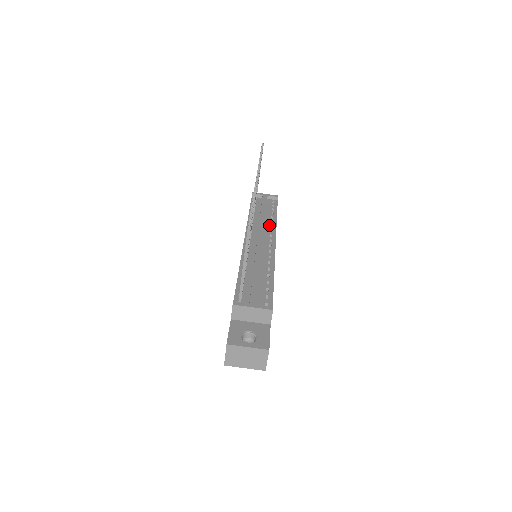
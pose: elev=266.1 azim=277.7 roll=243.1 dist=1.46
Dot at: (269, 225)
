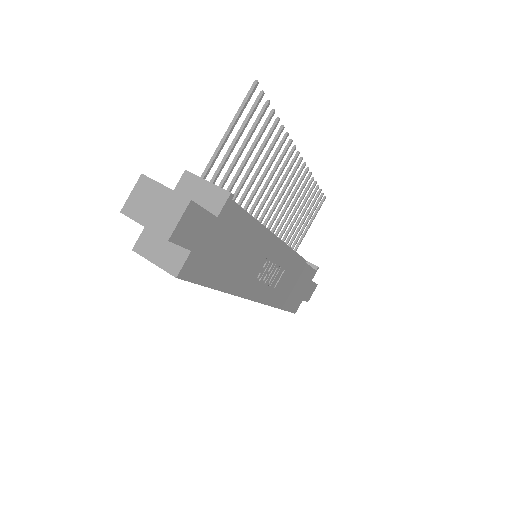
Dot at: occluded
